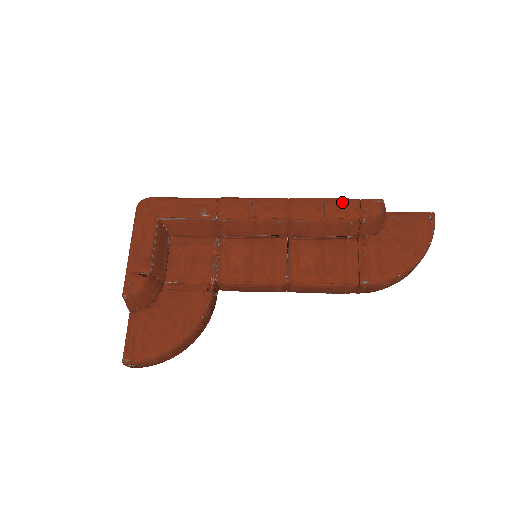
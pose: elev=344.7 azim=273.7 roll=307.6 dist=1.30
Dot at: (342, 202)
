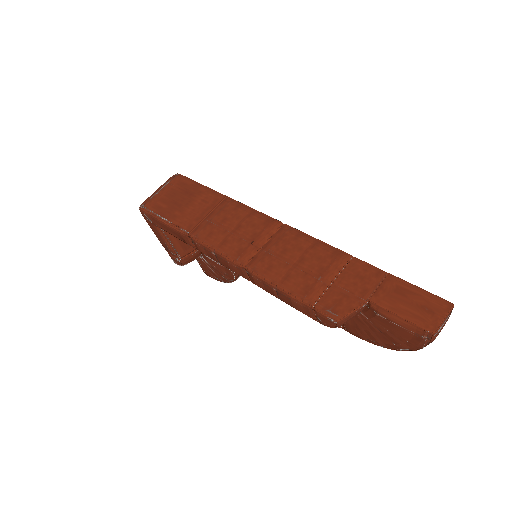
Dot at: (293, 301)
